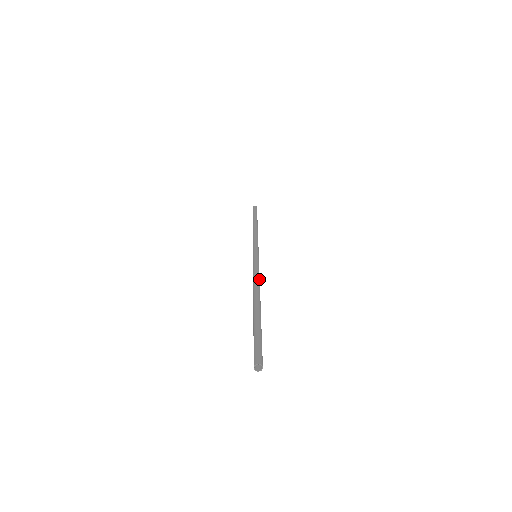
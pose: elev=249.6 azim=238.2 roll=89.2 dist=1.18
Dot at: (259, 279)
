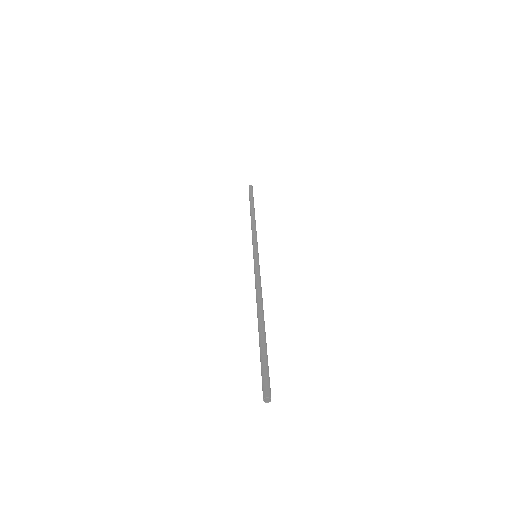
Dot at: (261, 289)
